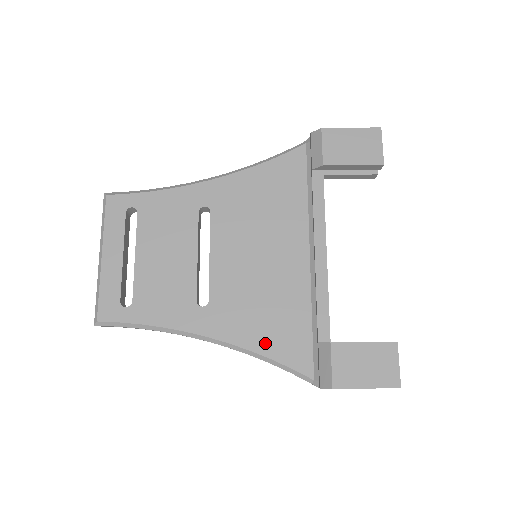
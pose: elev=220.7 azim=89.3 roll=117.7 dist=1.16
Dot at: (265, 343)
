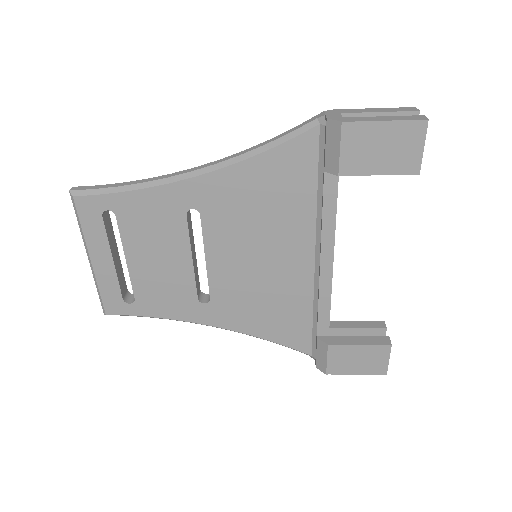
Dot at: (267, 331)
